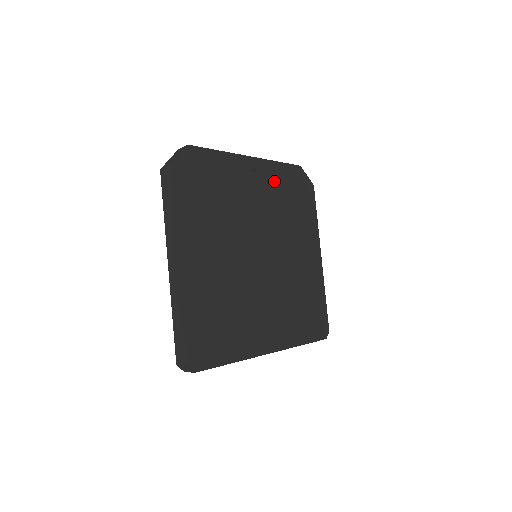
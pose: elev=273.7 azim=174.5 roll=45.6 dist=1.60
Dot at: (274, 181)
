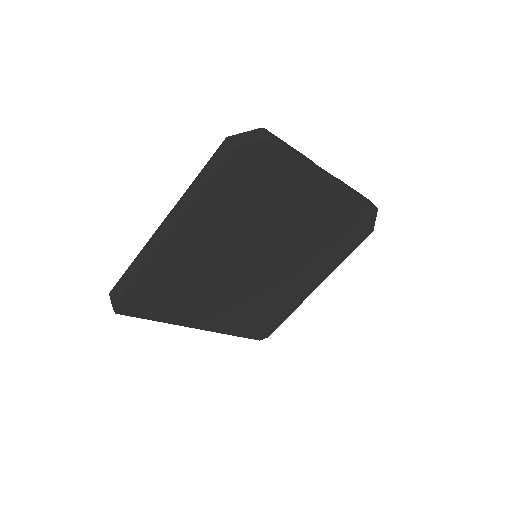
Dot at: (335, 210)
